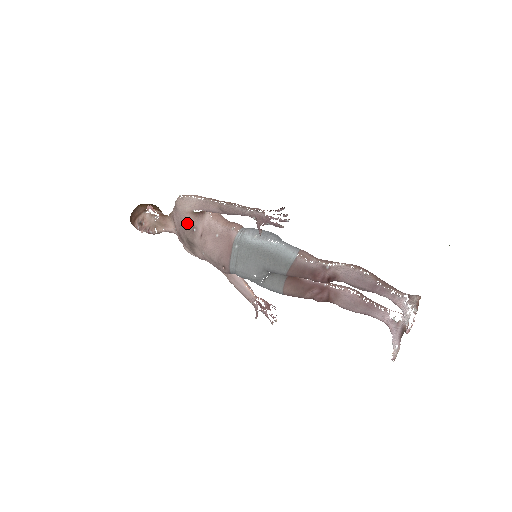
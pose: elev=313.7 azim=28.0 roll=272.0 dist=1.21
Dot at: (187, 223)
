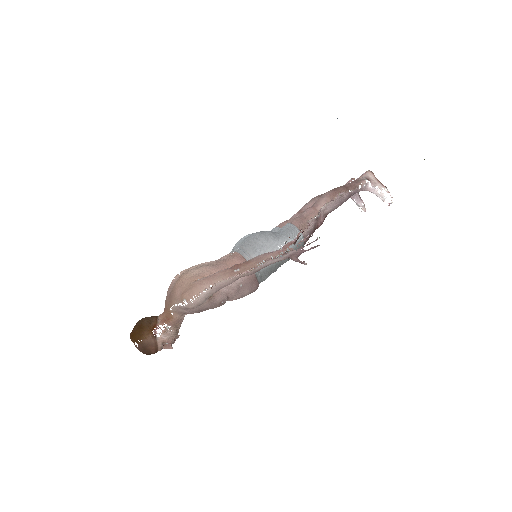
Dot at: (210, 306)
